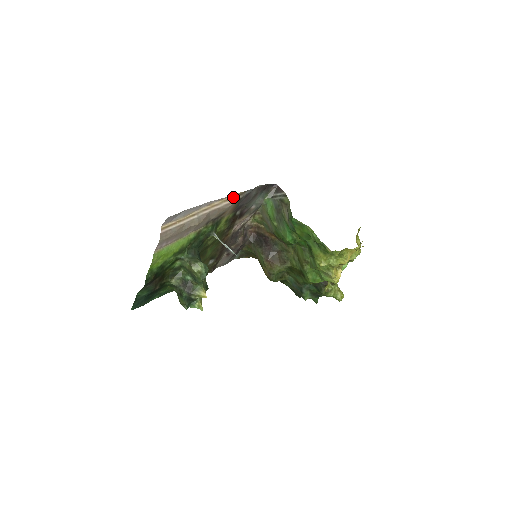
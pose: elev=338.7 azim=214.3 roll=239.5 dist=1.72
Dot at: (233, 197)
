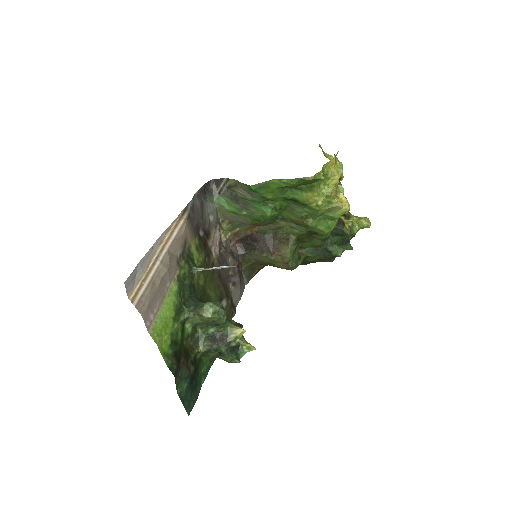
Dot at: (179, 219)
